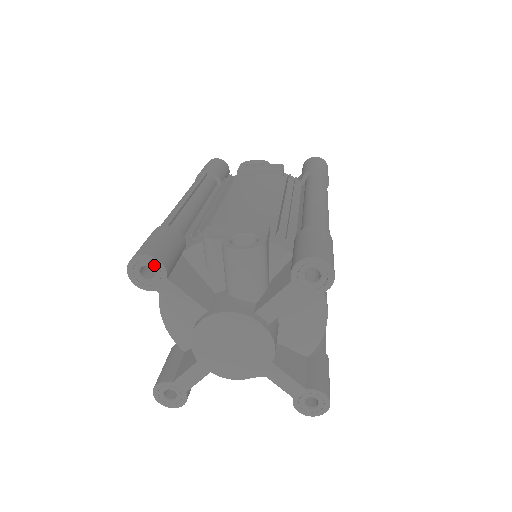
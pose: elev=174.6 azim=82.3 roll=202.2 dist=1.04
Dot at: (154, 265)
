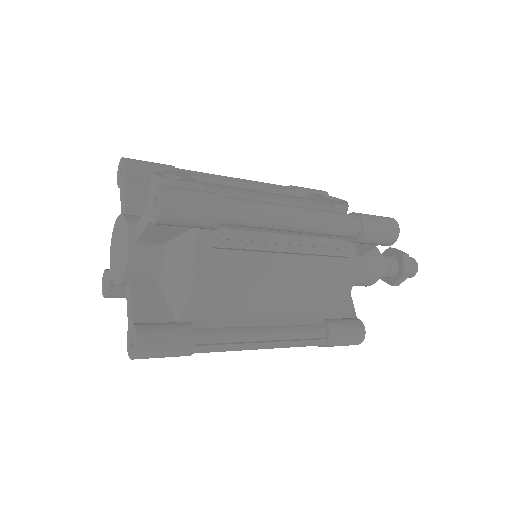
Dot at: (123, 167)
